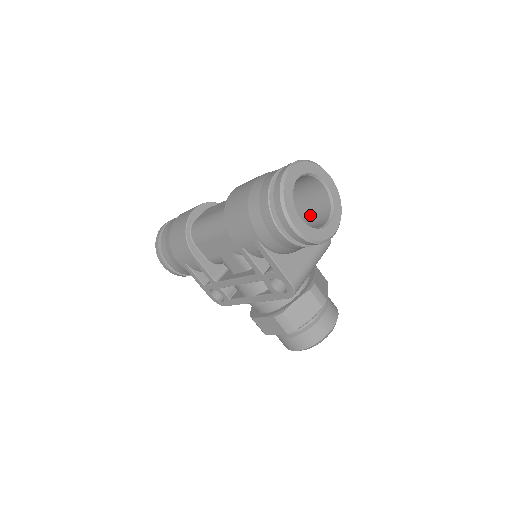
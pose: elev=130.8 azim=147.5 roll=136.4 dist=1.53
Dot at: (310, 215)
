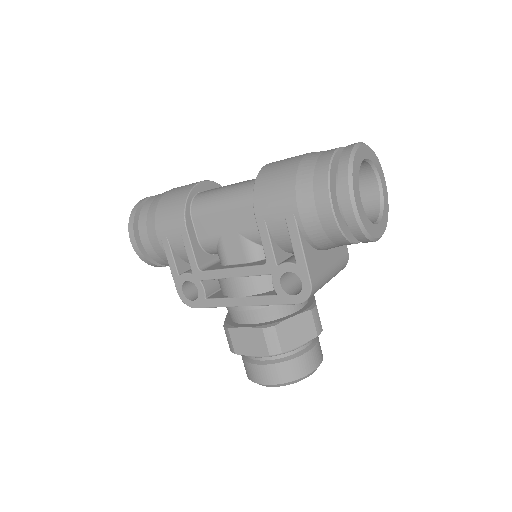
Dot at: occluded
